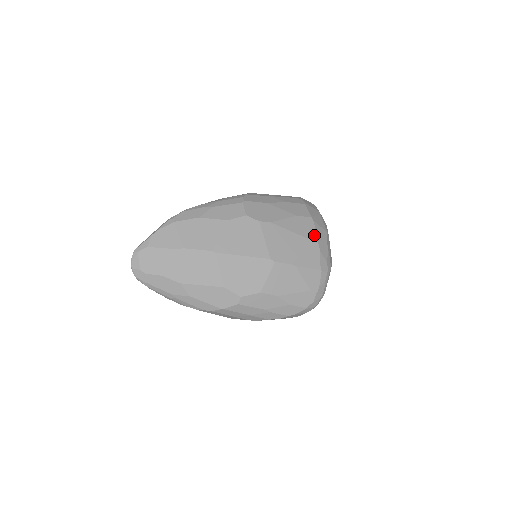
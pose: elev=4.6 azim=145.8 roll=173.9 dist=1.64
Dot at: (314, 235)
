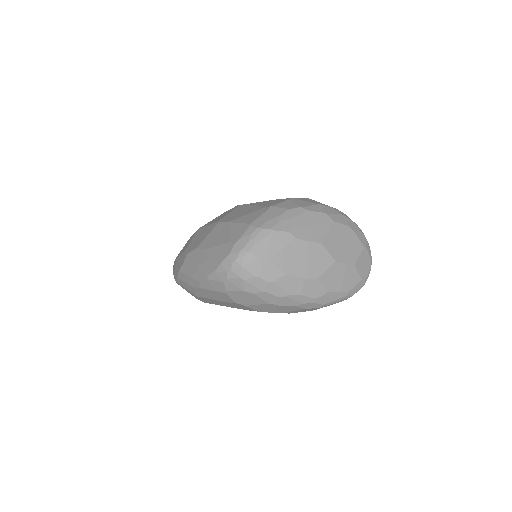
Dot at: (274, 204)
